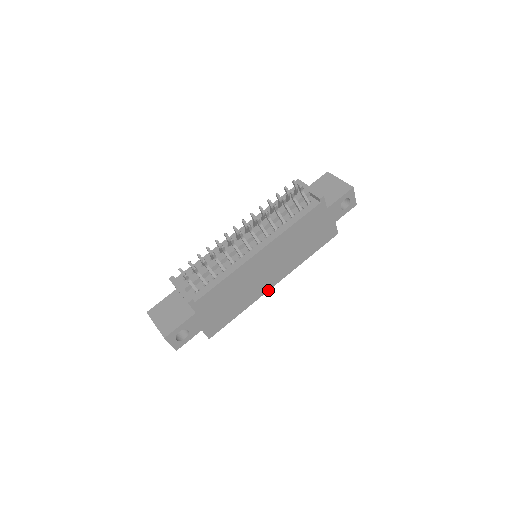
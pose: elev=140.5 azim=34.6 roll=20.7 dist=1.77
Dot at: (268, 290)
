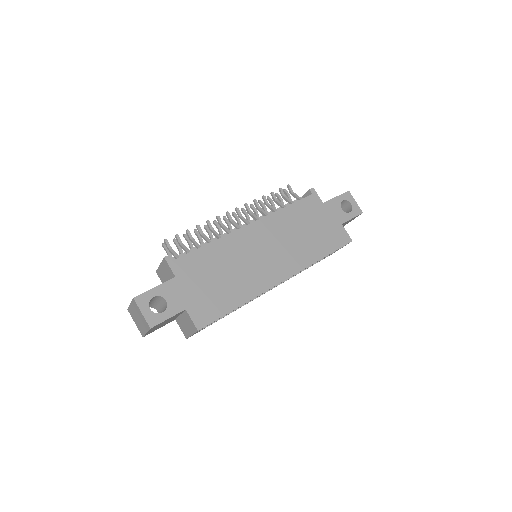
Dot at: (274, 286)
